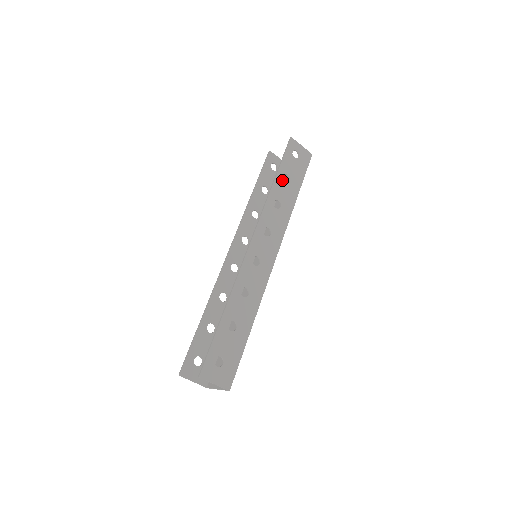
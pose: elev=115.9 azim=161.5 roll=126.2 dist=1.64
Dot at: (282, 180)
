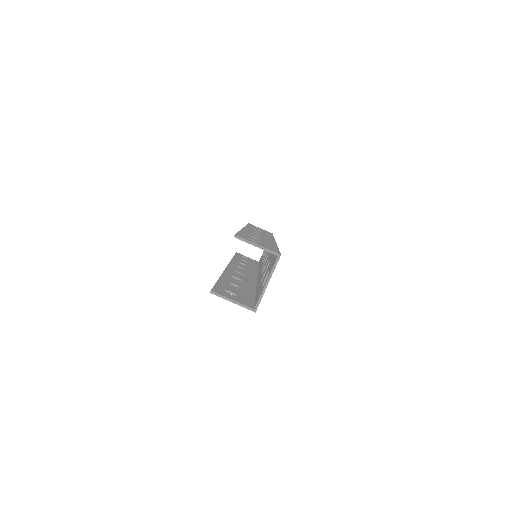
Dot at: occluded
